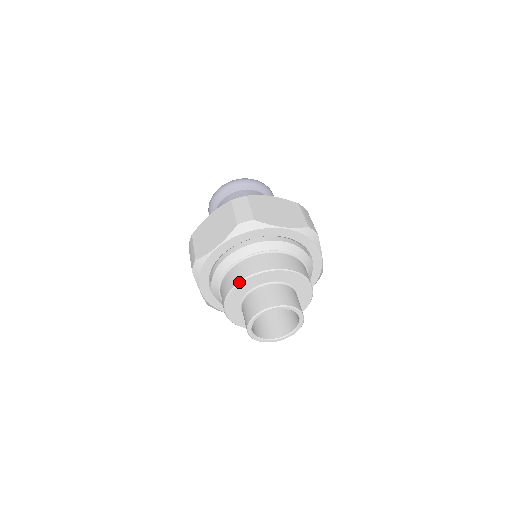
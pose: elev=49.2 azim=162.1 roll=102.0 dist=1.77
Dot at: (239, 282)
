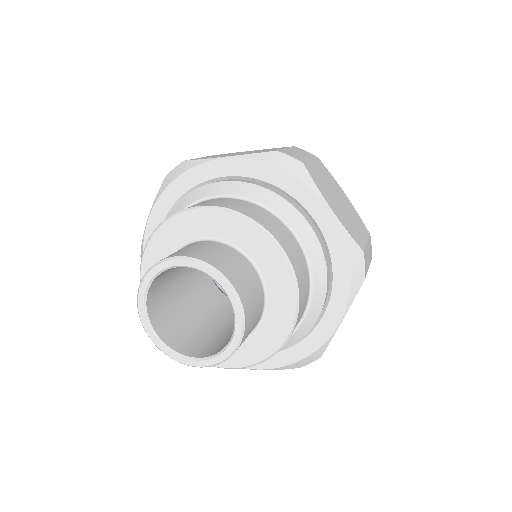
Dot at: (144, 249)
